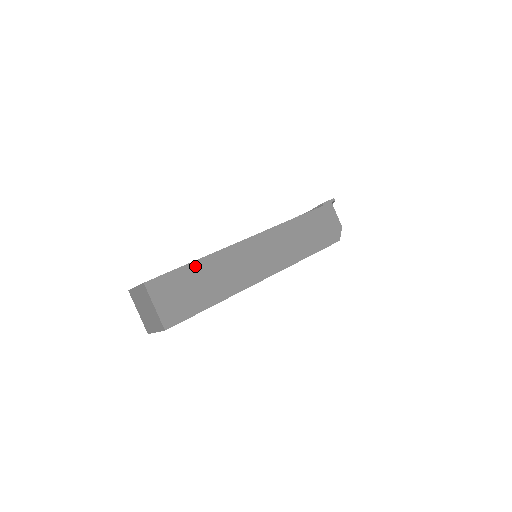
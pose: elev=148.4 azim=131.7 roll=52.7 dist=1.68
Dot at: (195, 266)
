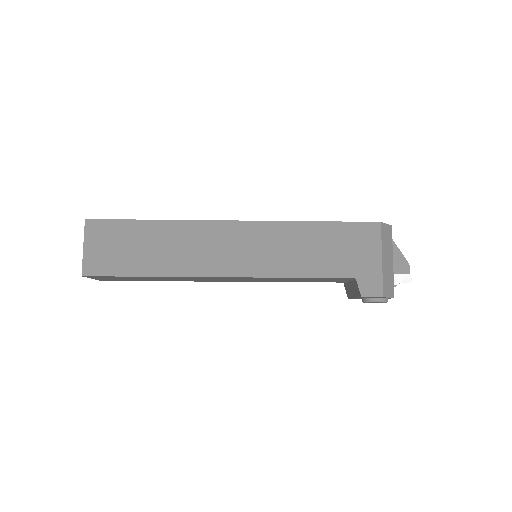
Dot at: occluded
